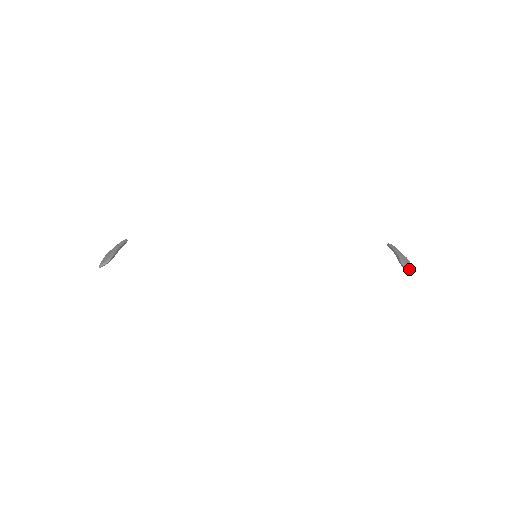
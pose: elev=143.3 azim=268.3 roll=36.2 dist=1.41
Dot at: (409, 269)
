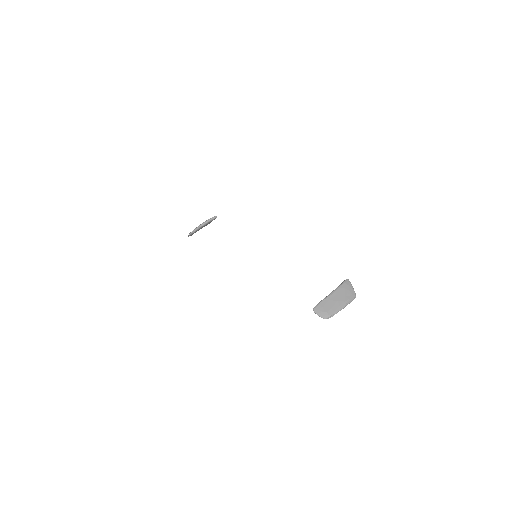
Dot at: (318, 314)
